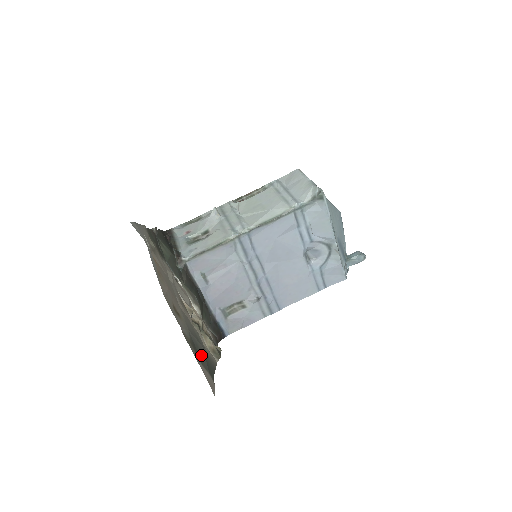
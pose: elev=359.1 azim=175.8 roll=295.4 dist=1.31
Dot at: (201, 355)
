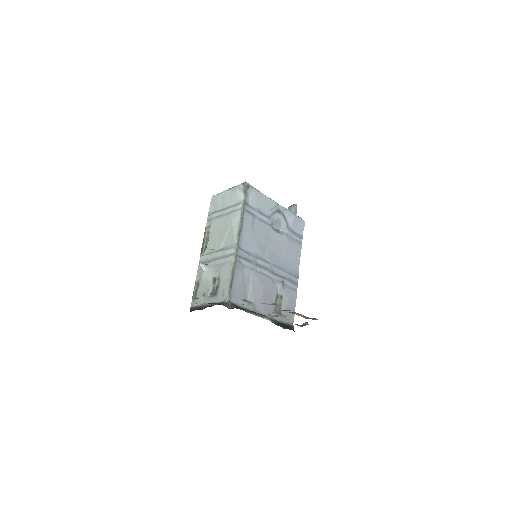
Dot at: occluded
